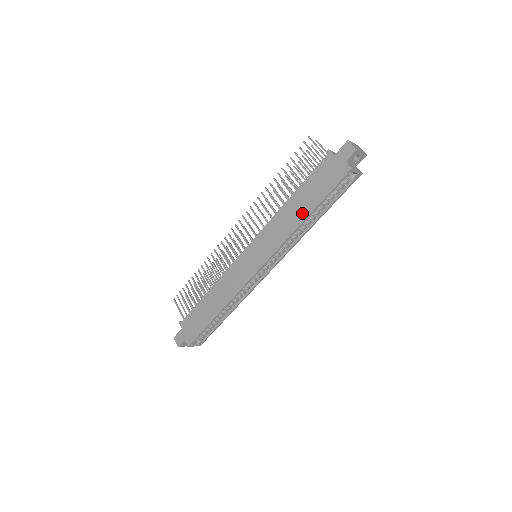
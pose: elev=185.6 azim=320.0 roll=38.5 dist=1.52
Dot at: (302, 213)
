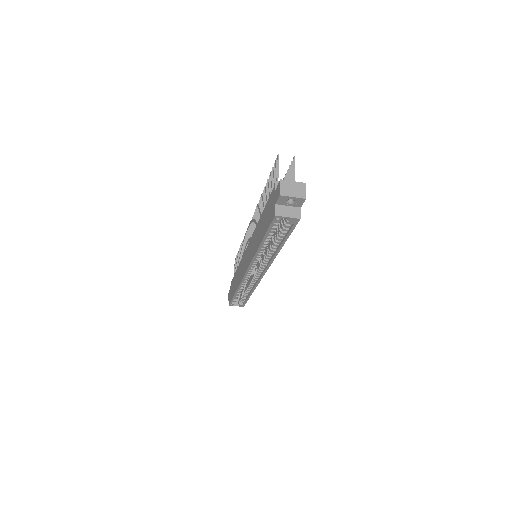
Dot at: (259, 239)
